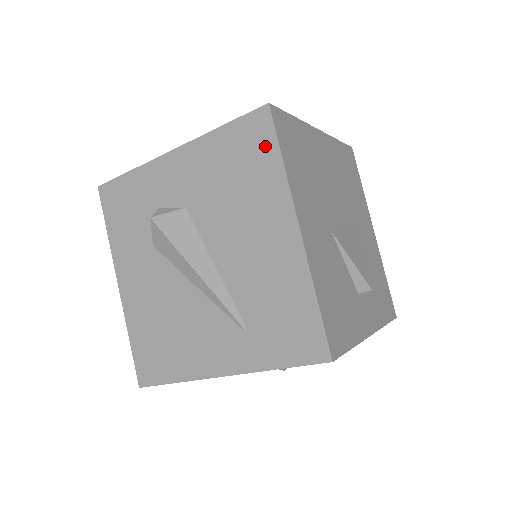
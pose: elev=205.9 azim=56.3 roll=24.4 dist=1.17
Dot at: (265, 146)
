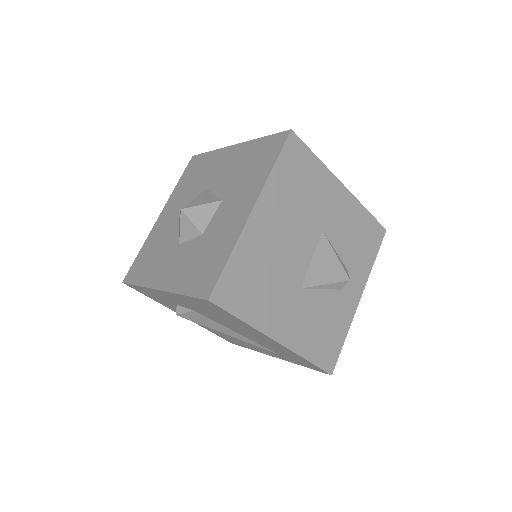
Dot at: (224, 313)
